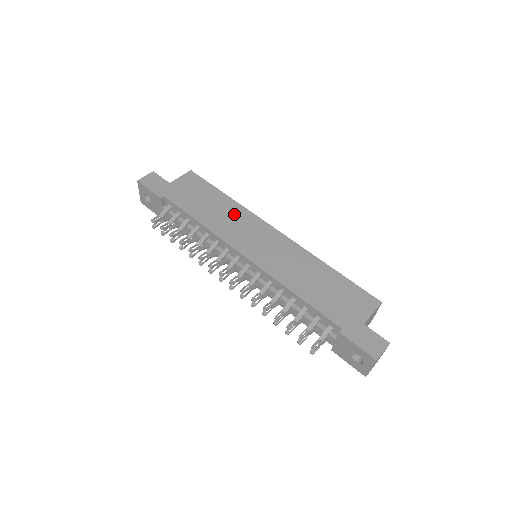
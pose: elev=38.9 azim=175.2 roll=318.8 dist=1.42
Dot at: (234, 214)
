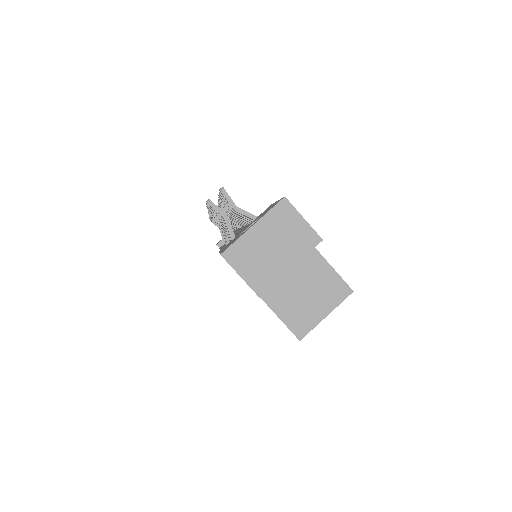
Dot at: occluded
